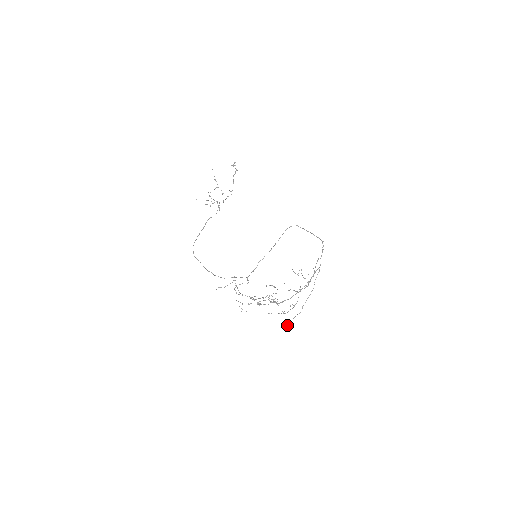
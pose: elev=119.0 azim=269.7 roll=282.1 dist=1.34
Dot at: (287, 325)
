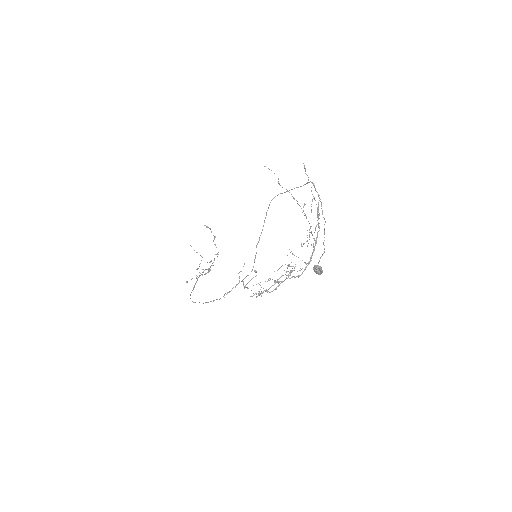
Dot at: (315, 266)
